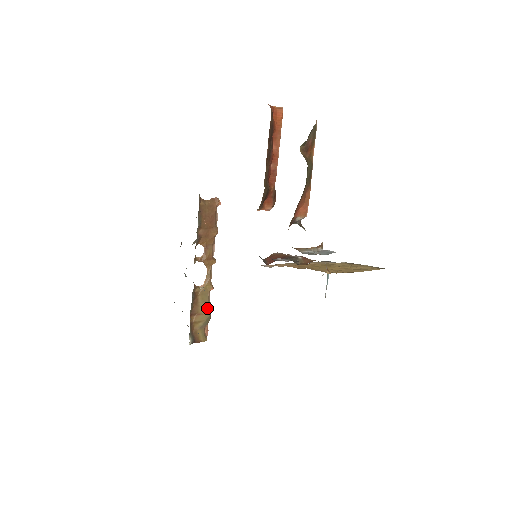
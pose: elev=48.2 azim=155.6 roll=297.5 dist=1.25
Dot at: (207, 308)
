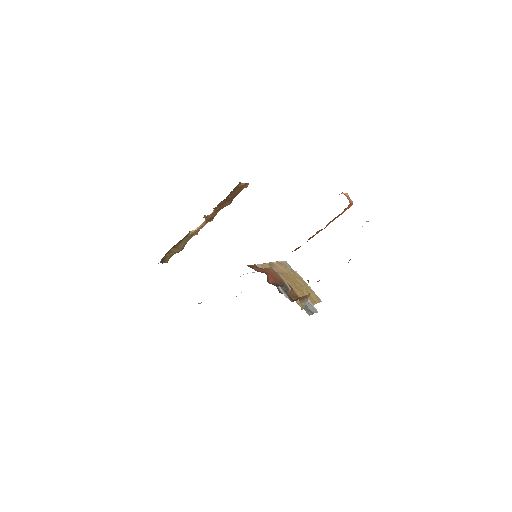
Dot at: (184, 245)
